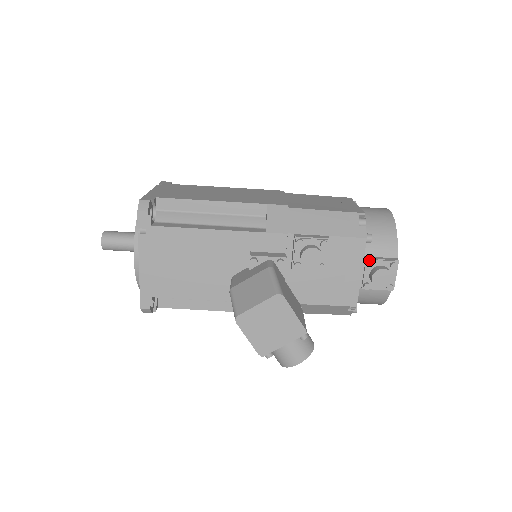
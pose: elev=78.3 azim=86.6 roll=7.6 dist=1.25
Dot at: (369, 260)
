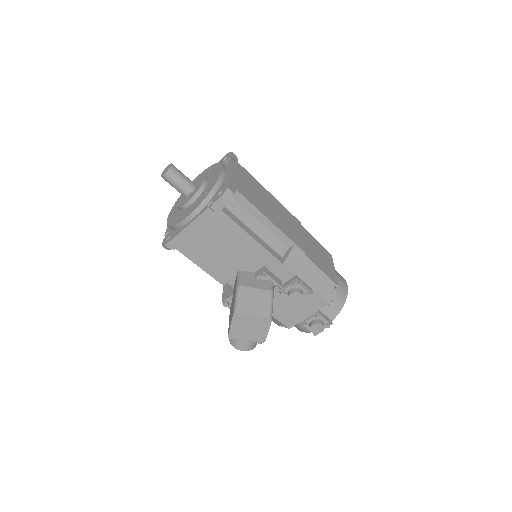
Dot at: (319, 314)
